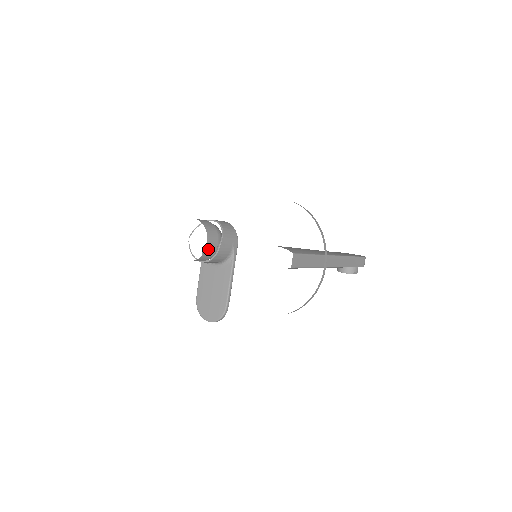
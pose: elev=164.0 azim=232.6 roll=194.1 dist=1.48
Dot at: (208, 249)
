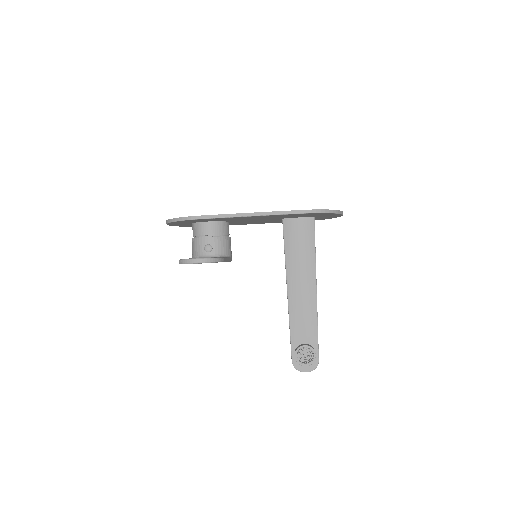
Dot at: (227, 224)
